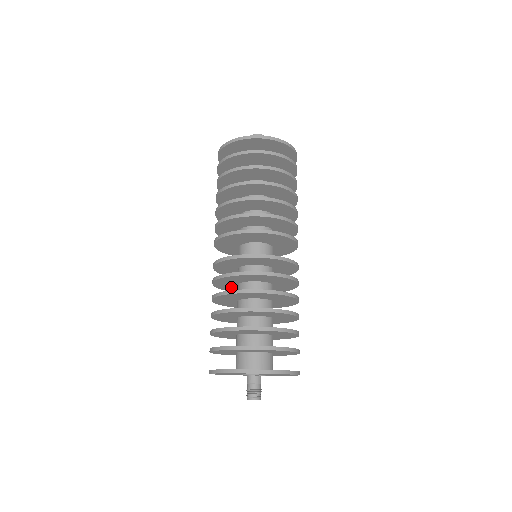
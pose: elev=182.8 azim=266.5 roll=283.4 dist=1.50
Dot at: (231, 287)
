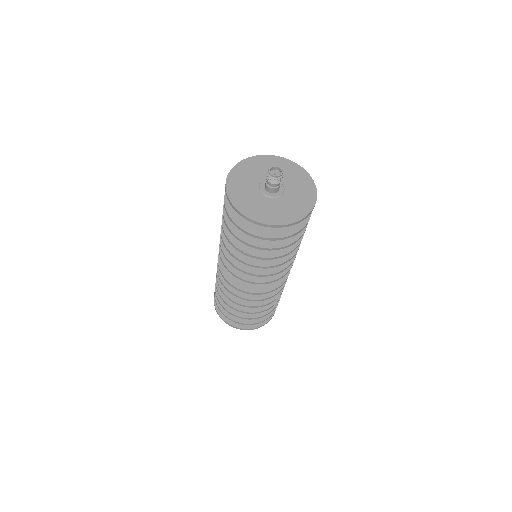
Dot at: occluded
